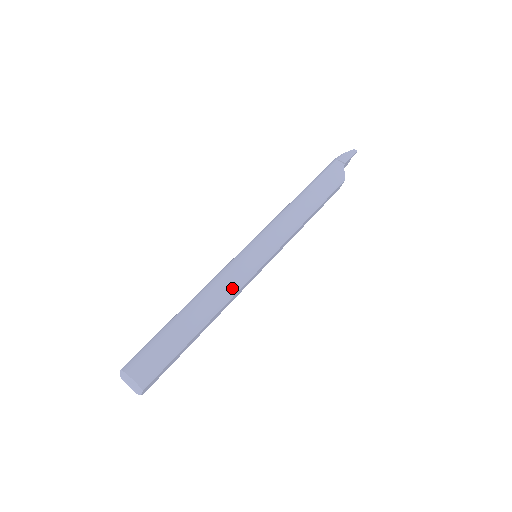
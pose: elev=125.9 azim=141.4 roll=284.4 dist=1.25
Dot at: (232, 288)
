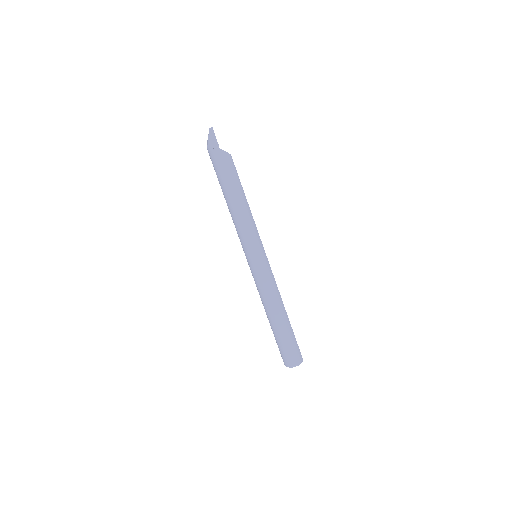
Dot at: (274, 287)
